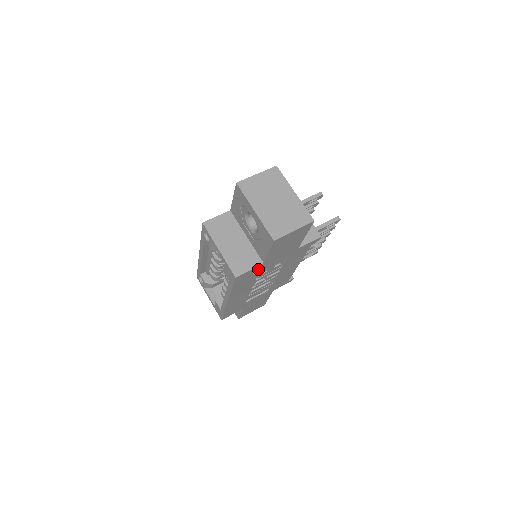
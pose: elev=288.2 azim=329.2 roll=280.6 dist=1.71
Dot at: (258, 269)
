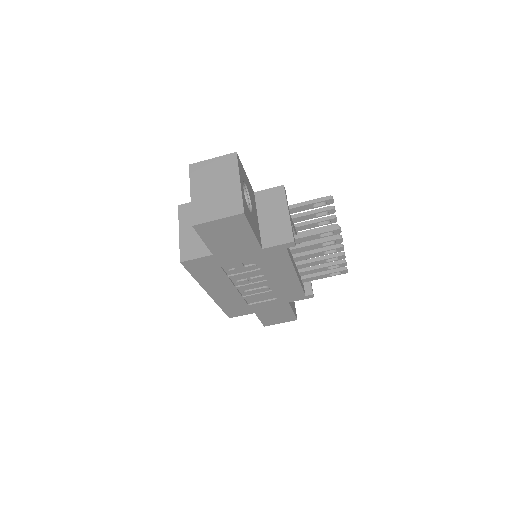
Dot at: (213, 261)
